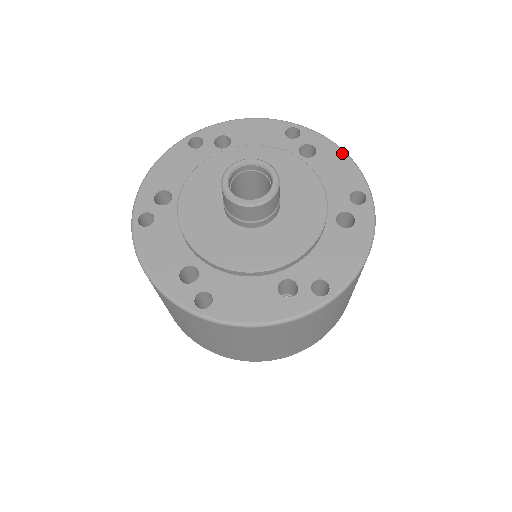
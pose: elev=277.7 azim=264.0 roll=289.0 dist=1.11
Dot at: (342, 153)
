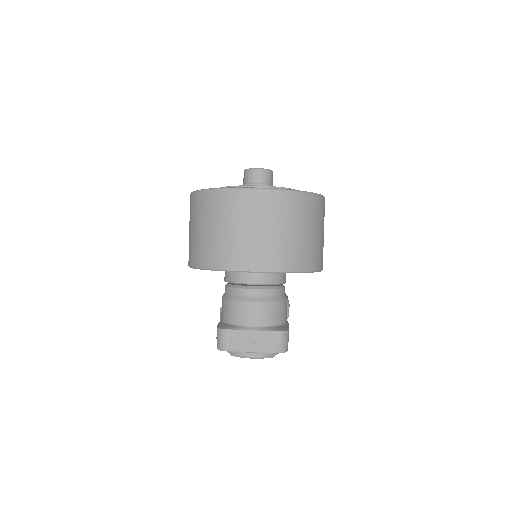
Dot at: occluded
